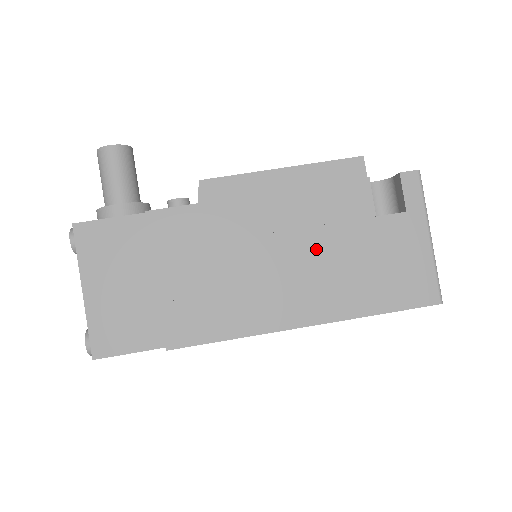
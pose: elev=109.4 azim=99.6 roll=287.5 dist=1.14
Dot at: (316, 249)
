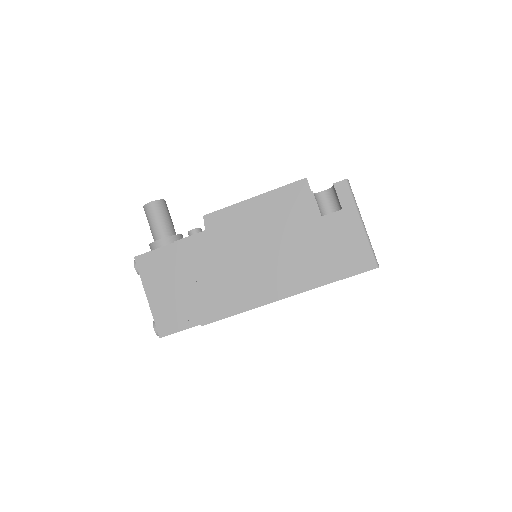
Dot at: (285, 246)
